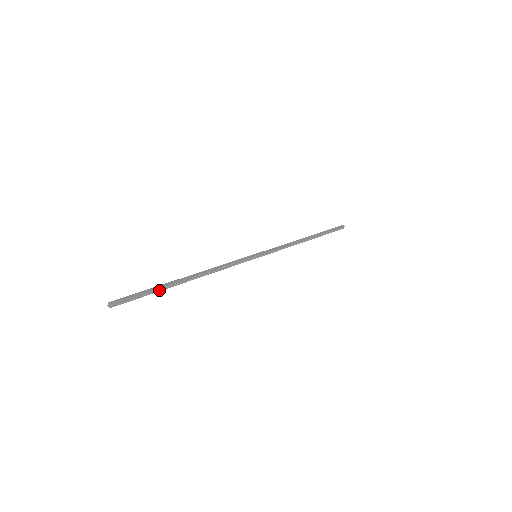
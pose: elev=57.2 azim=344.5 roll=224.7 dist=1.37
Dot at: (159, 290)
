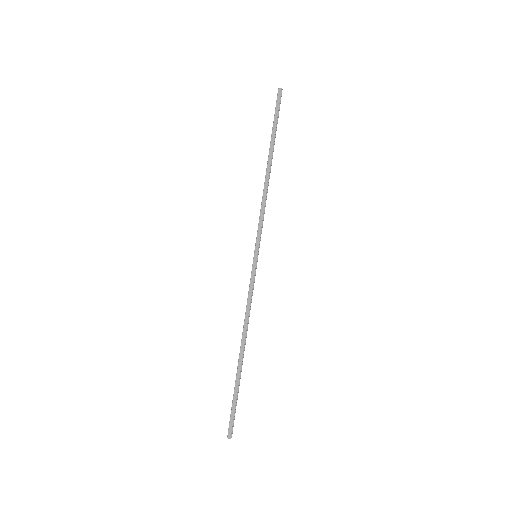
Dot at: (238, 387)
